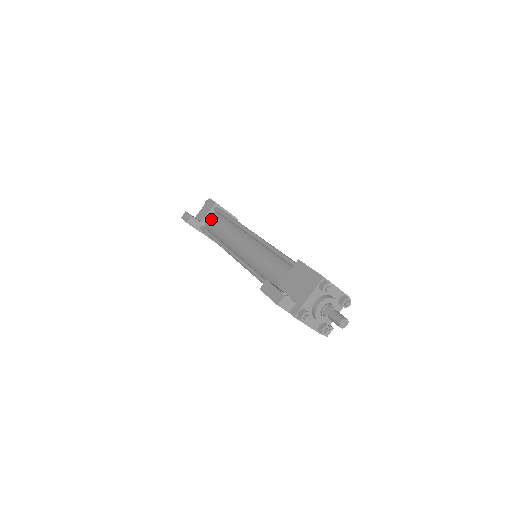
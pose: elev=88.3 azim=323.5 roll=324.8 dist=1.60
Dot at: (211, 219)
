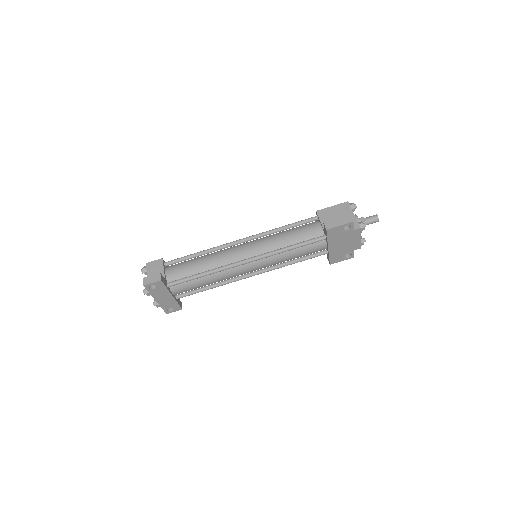
Dot at: (174, 270)
